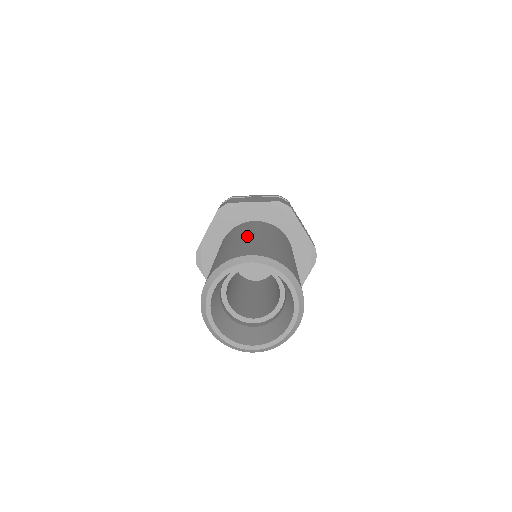
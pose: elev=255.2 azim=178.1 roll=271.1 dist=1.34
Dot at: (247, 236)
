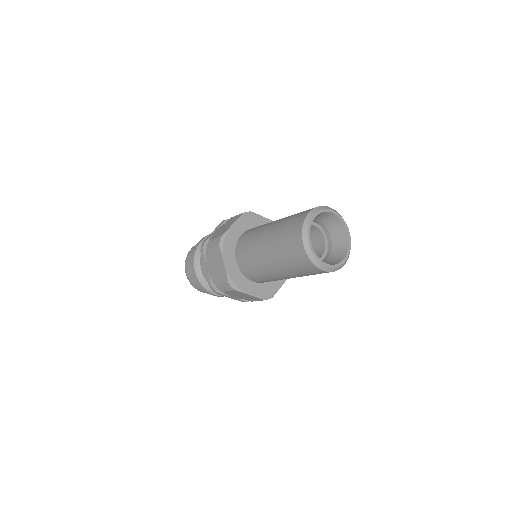
Dot at: (271, 227)
